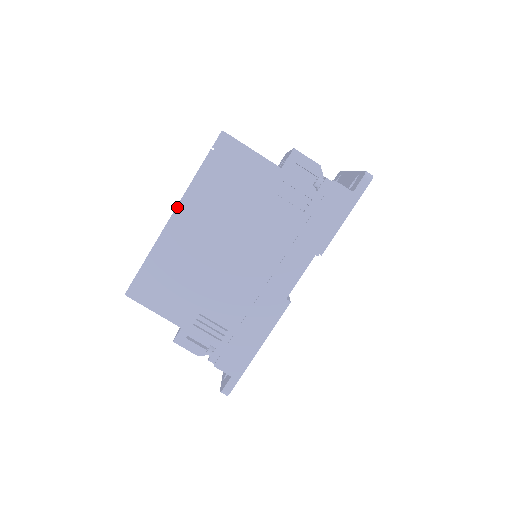
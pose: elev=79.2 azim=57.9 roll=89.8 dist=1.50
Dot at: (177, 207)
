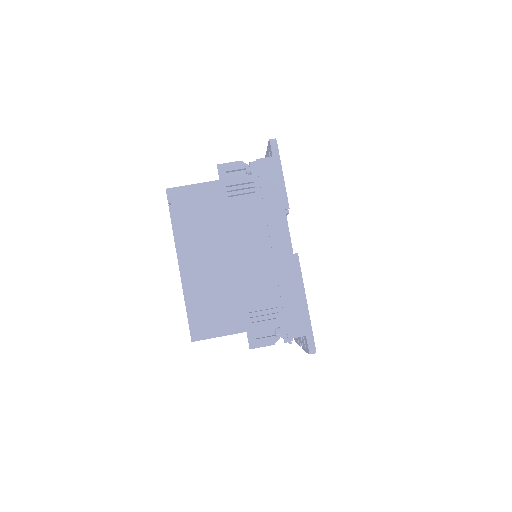
Dot at: (177, 257)
